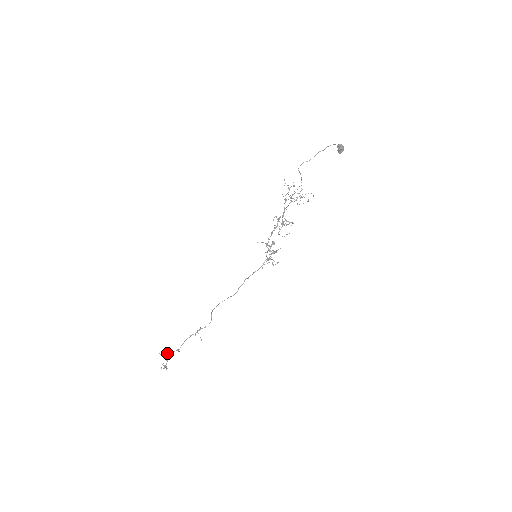
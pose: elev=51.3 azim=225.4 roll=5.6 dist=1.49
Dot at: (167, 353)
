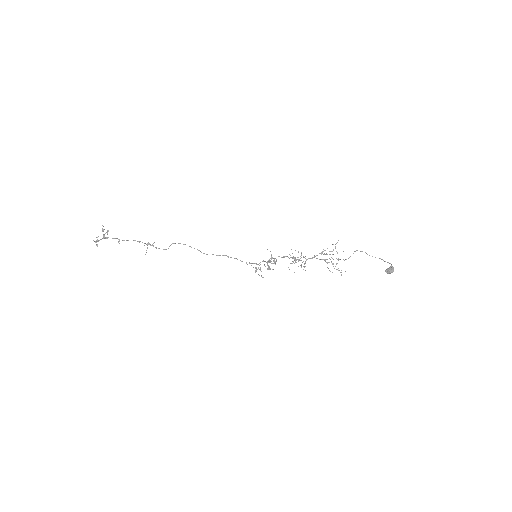
Dot at: occluded
